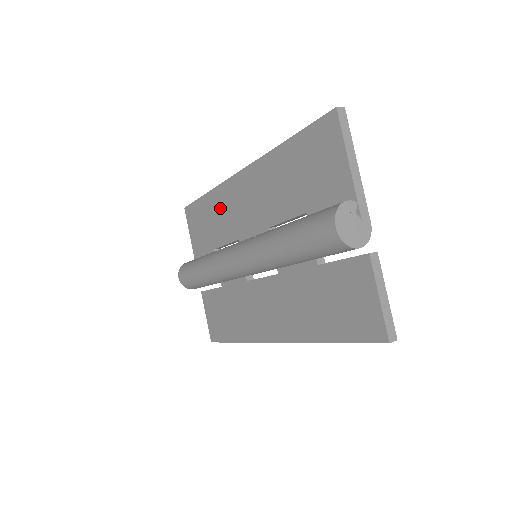
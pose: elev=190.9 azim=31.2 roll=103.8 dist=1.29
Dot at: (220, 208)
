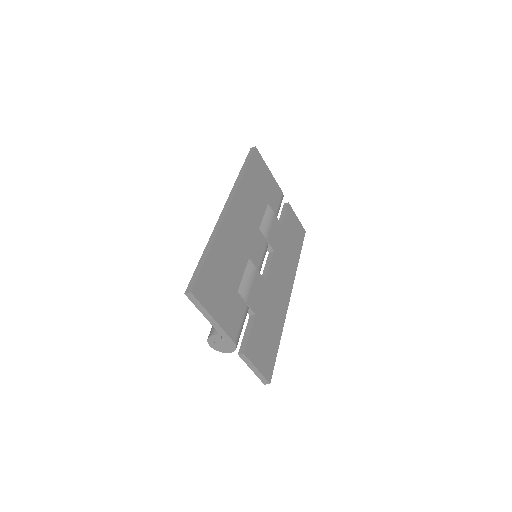
Dot at: occluded
